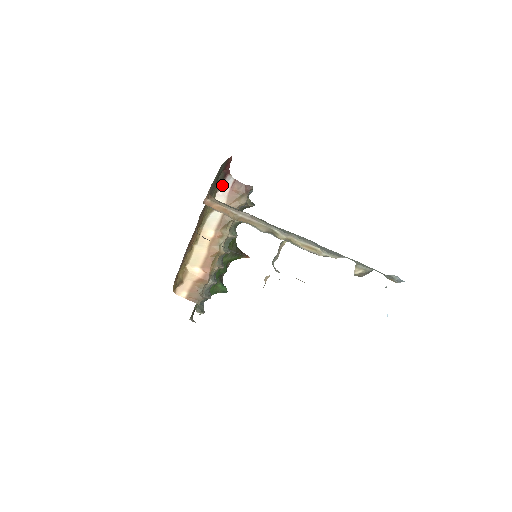
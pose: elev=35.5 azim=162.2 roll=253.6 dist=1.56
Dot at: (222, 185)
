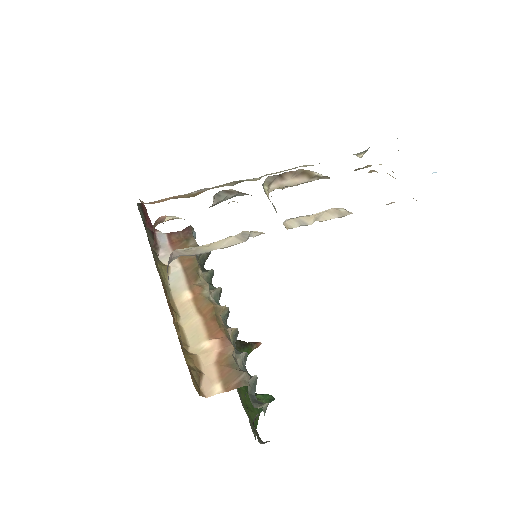
Dot at: (157, 245)
